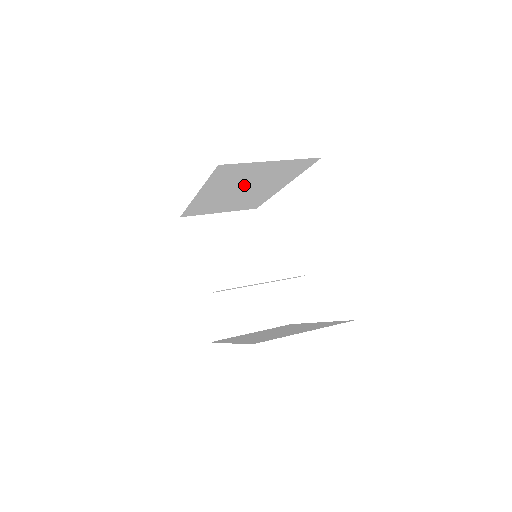
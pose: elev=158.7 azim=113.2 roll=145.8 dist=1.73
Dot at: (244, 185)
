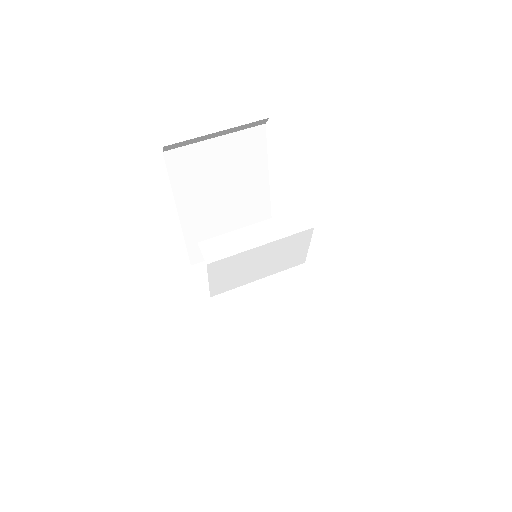
Dot at: occluded
